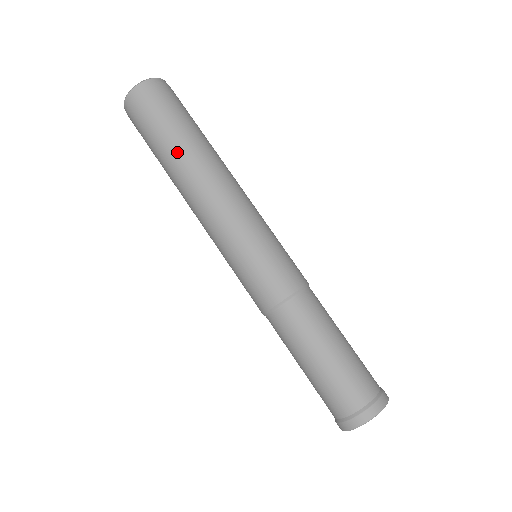
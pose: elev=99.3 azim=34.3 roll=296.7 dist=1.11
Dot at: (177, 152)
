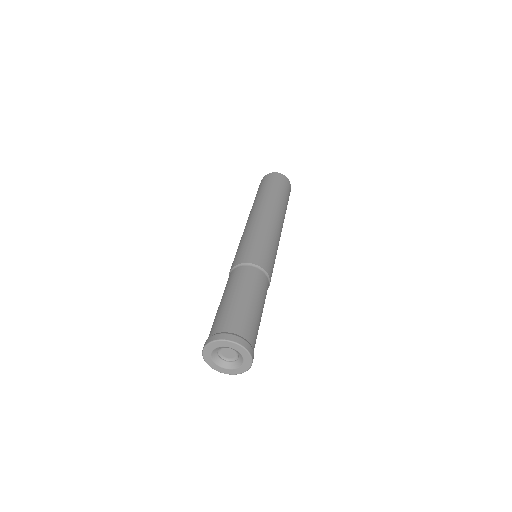
Dot at: (268, 195)
